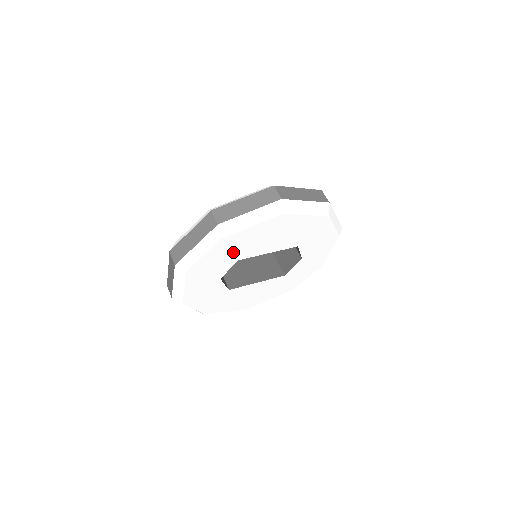
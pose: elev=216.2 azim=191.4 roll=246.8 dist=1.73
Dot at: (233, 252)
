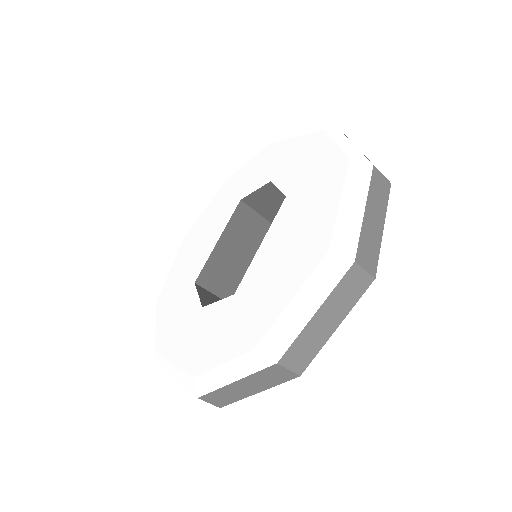
Dot at: occluded
